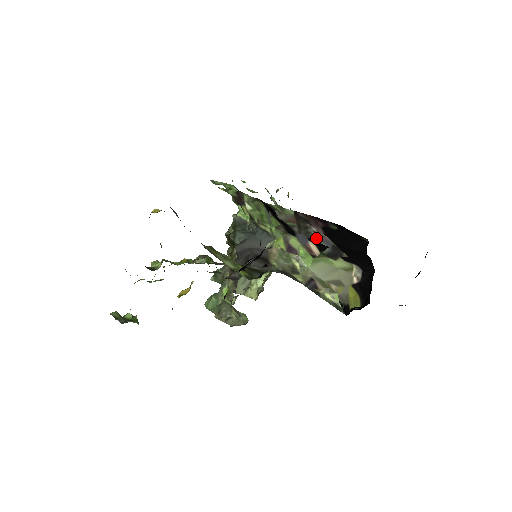
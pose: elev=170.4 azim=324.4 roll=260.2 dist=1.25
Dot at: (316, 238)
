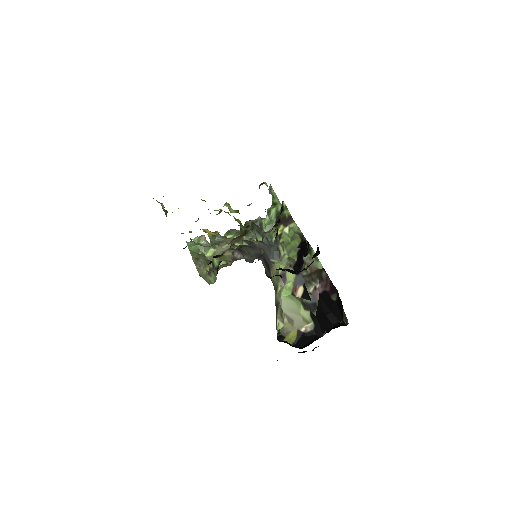
Dot at: (310, 289)
